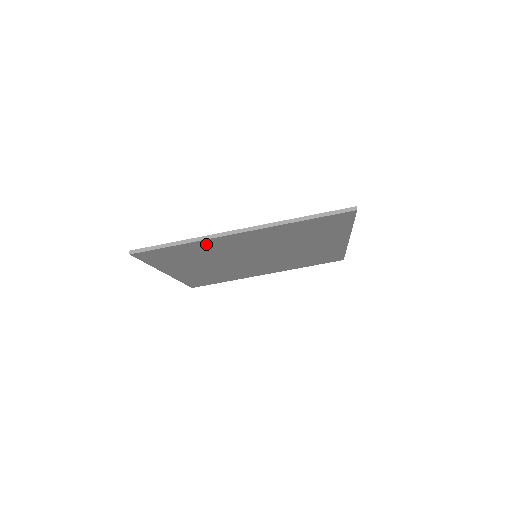
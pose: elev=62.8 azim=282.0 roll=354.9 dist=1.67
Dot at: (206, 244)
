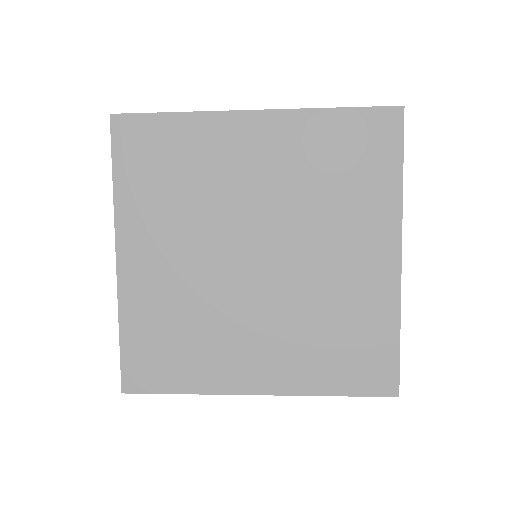
Dot at: (211, 373)
